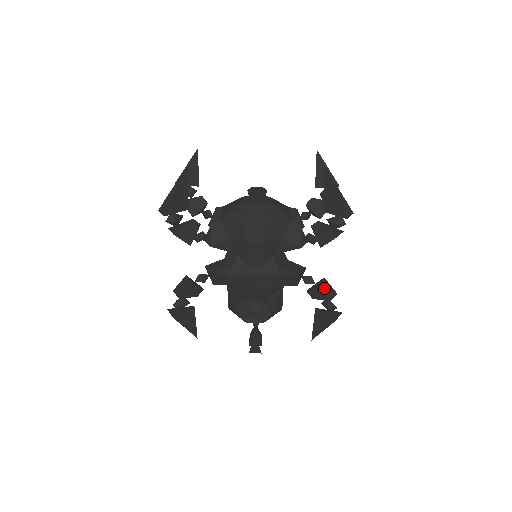
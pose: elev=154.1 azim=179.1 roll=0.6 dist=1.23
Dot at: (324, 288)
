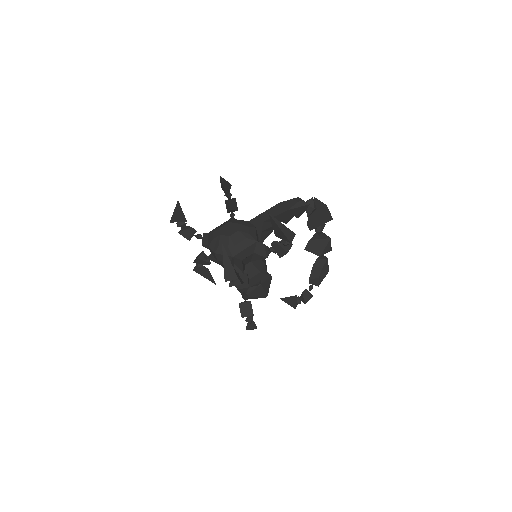
Dot at: (243, 307)
